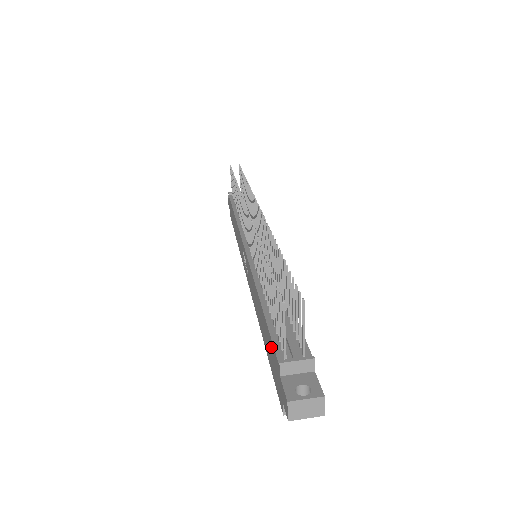
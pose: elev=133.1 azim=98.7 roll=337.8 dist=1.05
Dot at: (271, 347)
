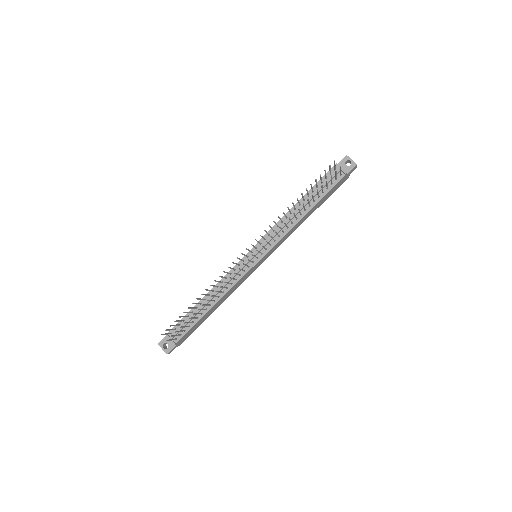
Dot at: occluded
